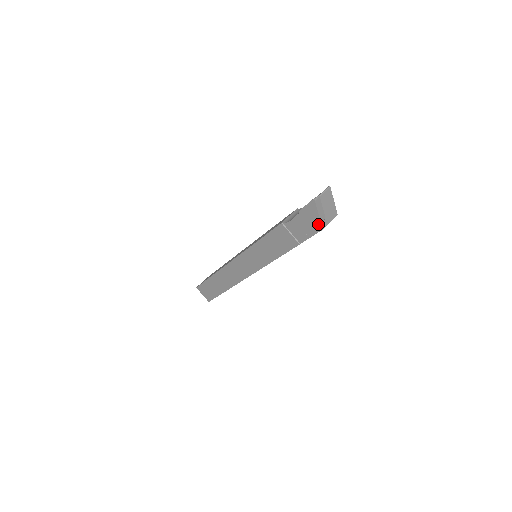
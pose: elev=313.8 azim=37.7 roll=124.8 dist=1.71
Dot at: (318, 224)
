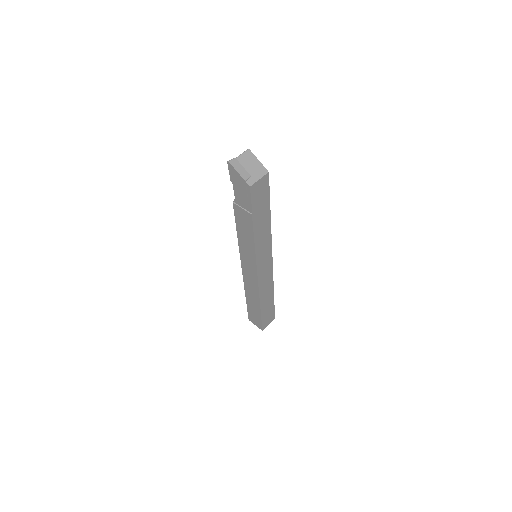
Dot at: (244, 183)
